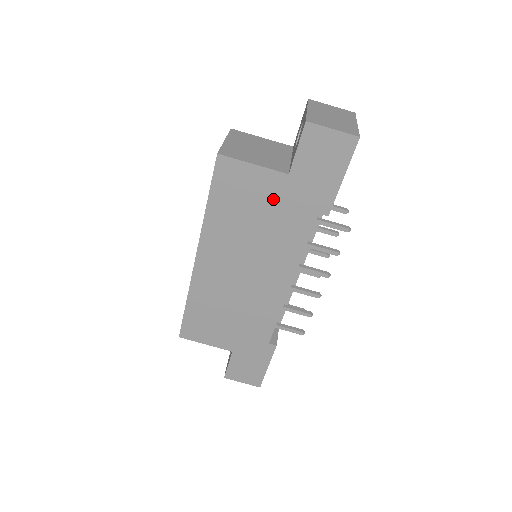
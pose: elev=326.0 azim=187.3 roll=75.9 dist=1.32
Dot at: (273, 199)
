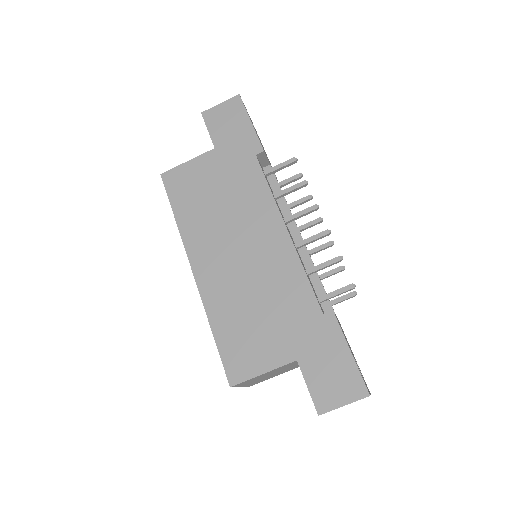
Dot at: (217, 172)
